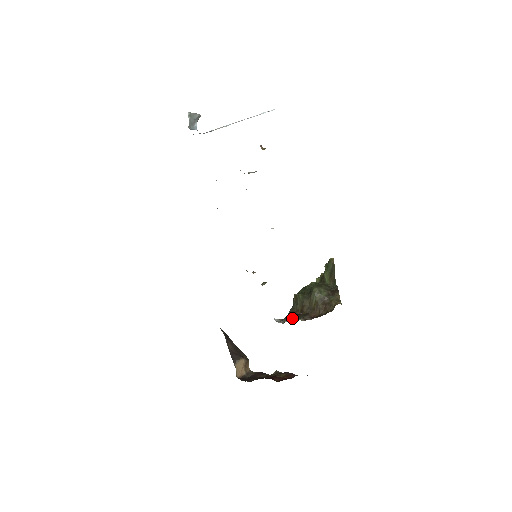
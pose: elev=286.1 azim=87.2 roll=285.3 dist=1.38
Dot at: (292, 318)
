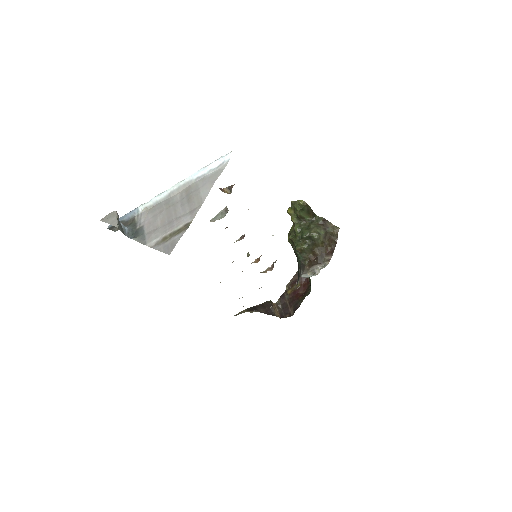
Dot at: (319, 267)
